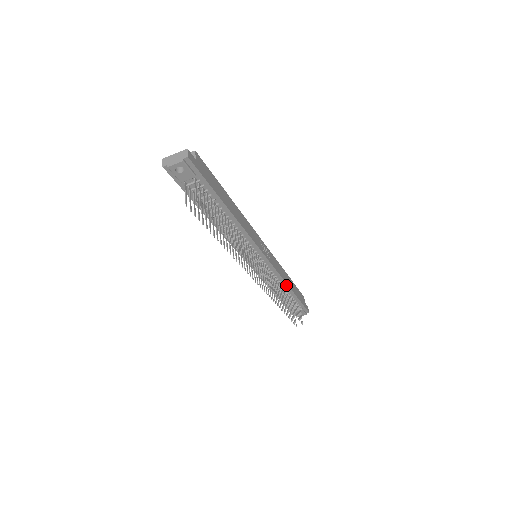
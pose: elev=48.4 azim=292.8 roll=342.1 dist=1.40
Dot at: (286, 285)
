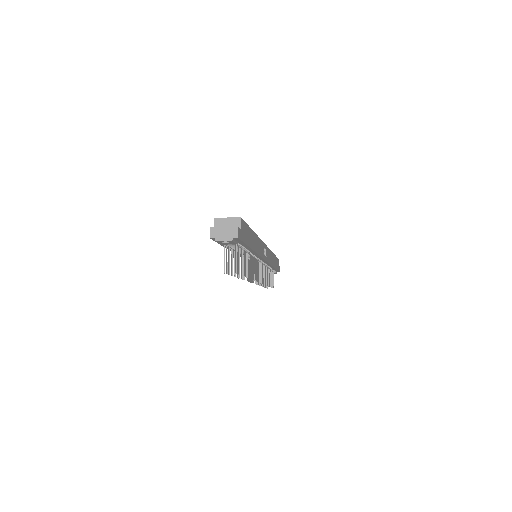
Dot at: (271, 266)
